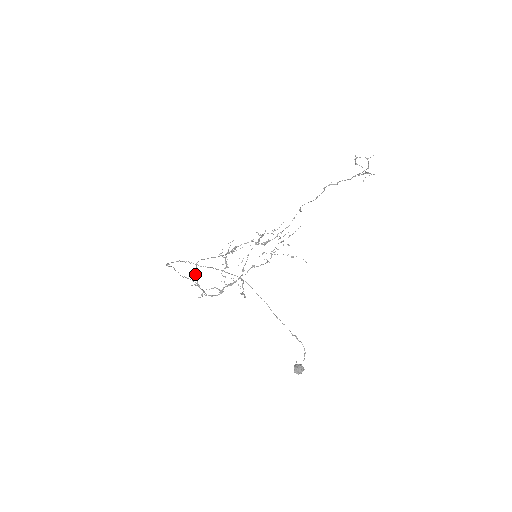
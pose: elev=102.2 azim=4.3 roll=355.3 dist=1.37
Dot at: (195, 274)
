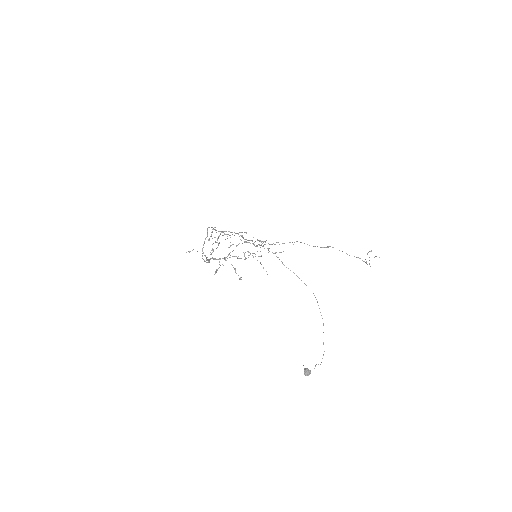
Dot at: (206, 237)
